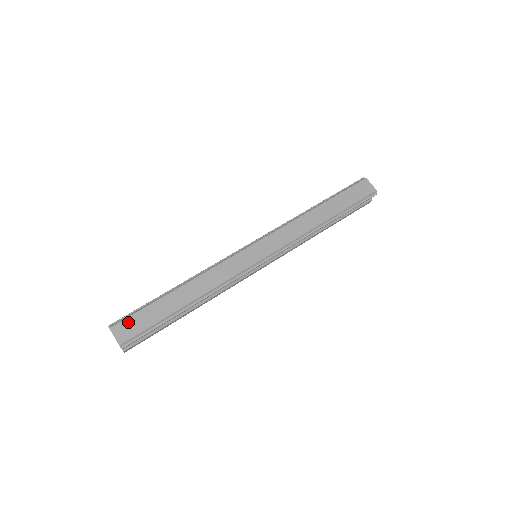
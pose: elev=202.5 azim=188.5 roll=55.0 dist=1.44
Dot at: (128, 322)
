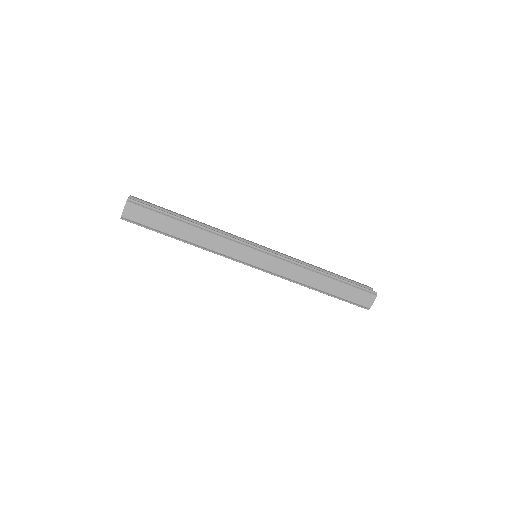
Dot at: (140, 210)
